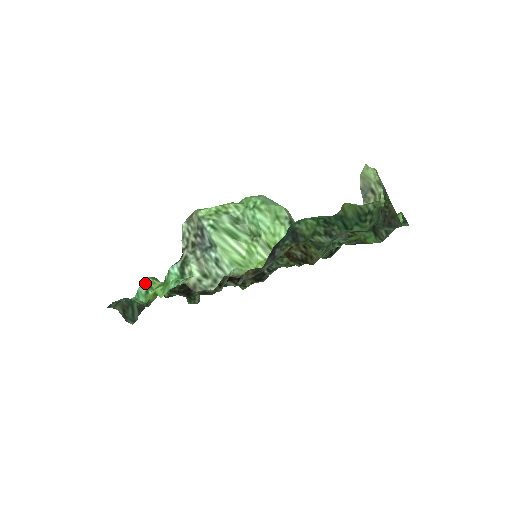
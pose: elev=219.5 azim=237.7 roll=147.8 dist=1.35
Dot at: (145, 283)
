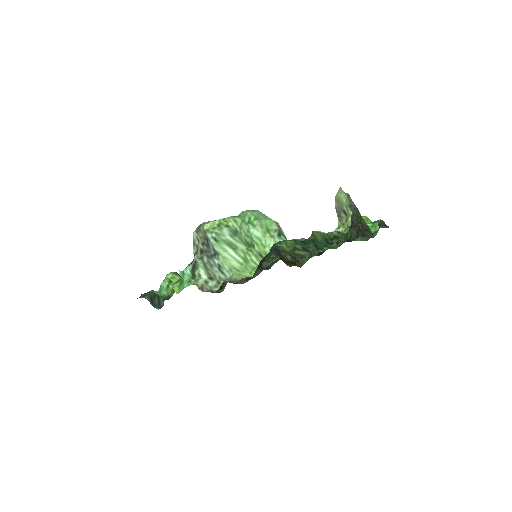
Dot at: (167, 278)
